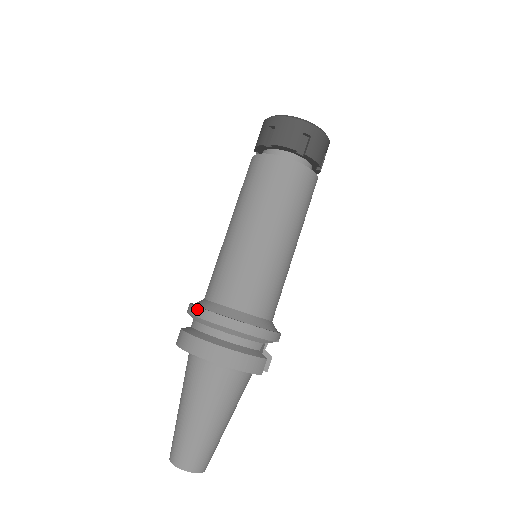
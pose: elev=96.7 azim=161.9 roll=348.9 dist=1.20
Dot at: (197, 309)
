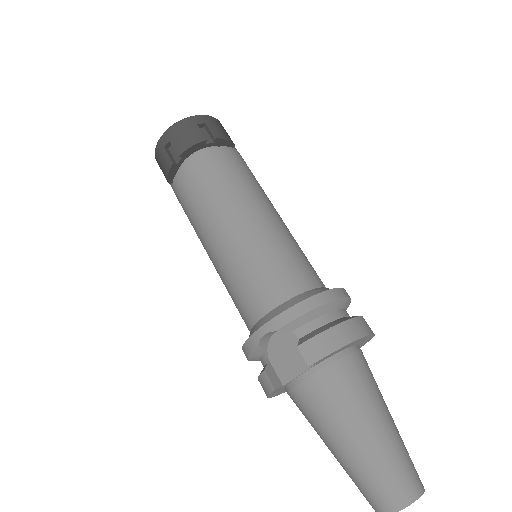
Dot at: (313, 299)
